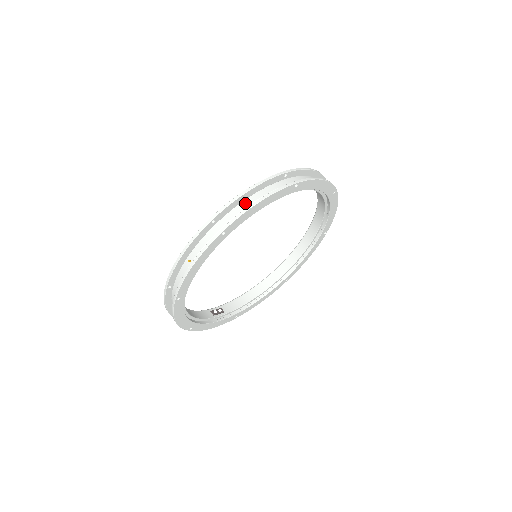
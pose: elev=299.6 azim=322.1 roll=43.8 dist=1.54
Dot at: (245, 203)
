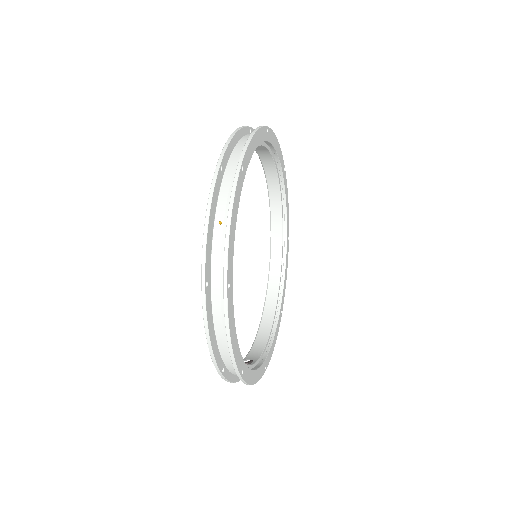
Dot at: (239, 146)
